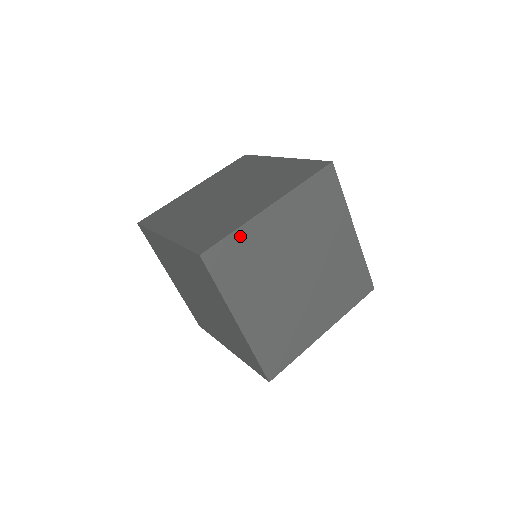
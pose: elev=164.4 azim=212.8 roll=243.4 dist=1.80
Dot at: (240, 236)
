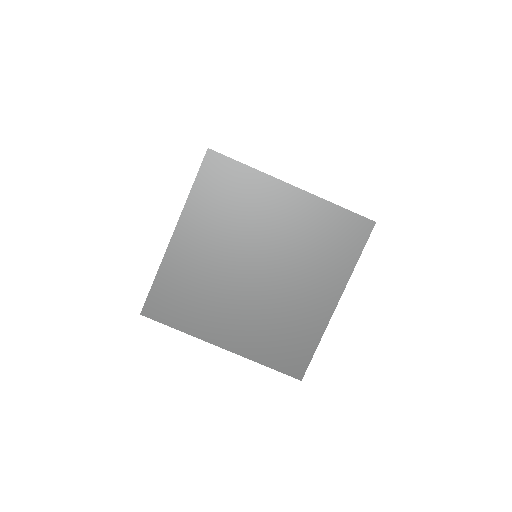
Dot at: (164, 277)
